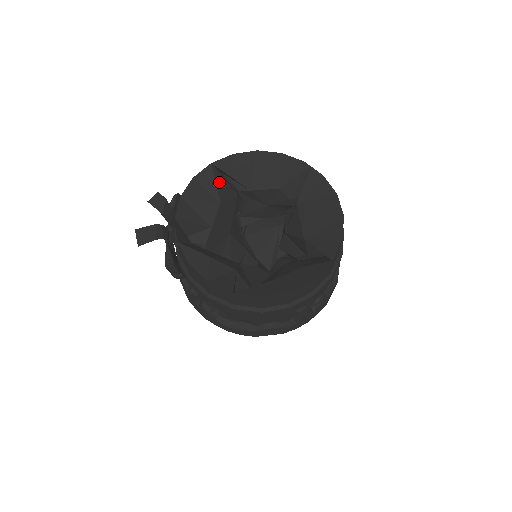
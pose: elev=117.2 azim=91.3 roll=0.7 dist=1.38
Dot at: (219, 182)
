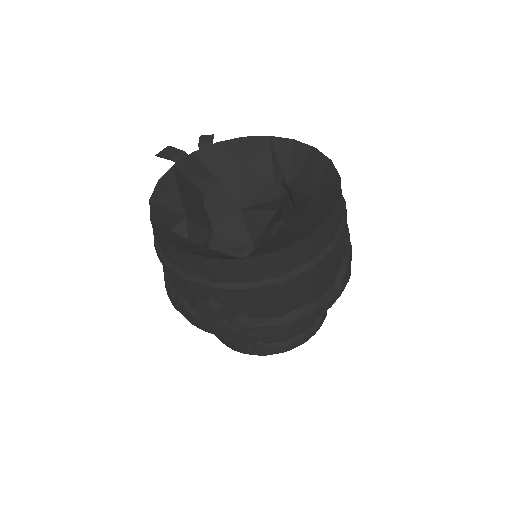
Dot at: (263, 156)
